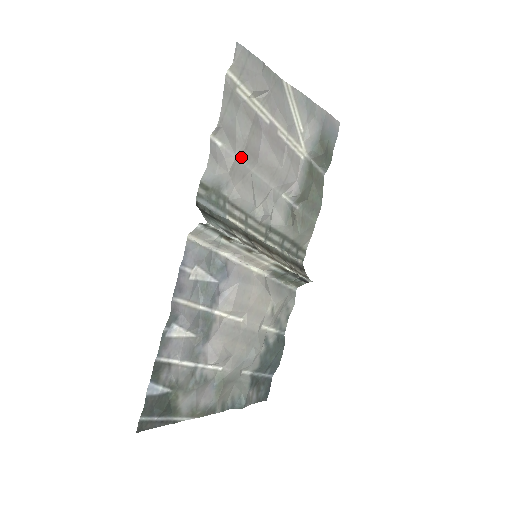
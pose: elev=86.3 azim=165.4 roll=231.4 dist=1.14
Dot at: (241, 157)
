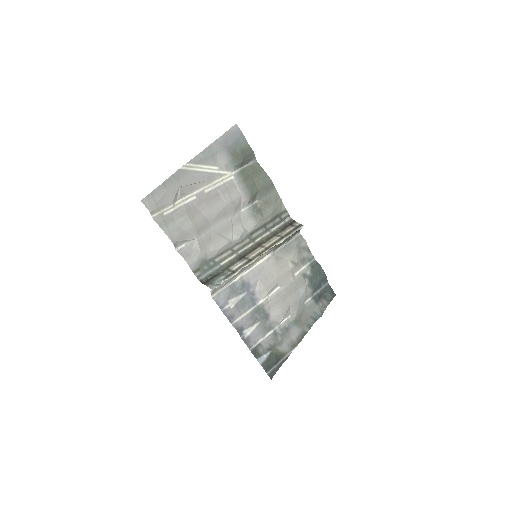
Dot at: (199, 235)
